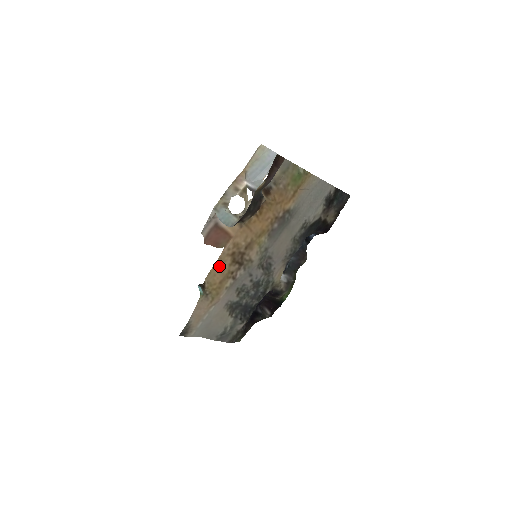
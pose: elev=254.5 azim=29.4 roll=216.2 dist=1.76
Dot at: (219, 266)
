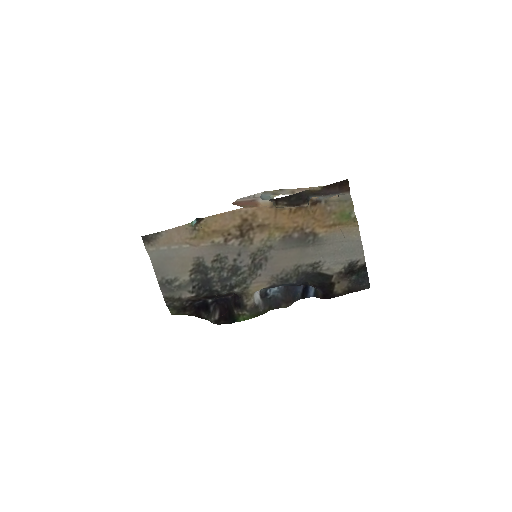
Dot at: (226, 218)
